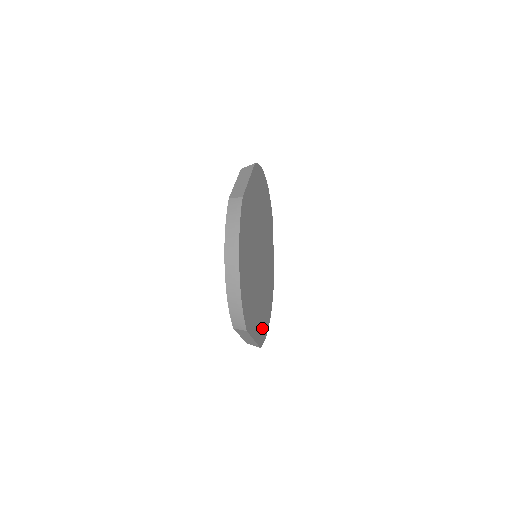
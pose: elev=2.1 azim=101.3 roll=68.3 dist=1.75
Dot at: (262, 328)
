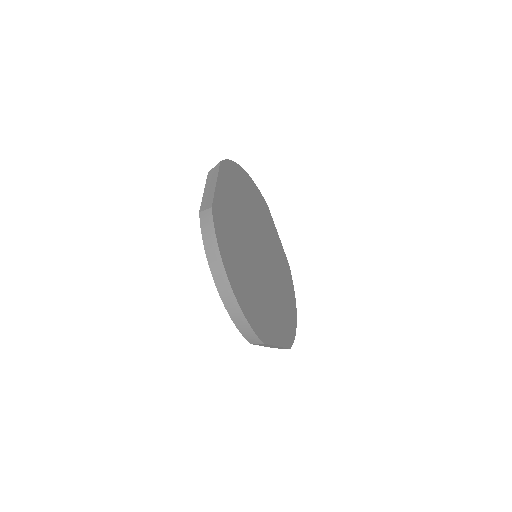
Dot at: (287, 327)
